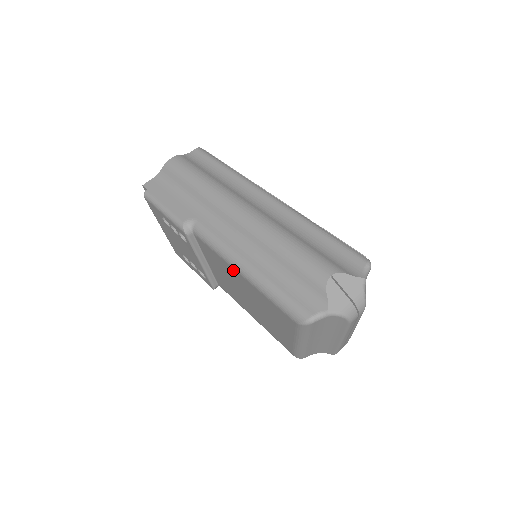
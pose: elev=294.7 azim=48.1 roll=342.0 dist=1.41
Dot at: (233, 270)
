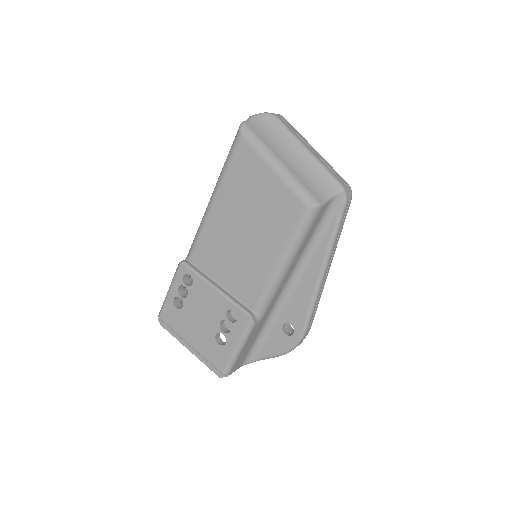
Dot at: (213, 215)
